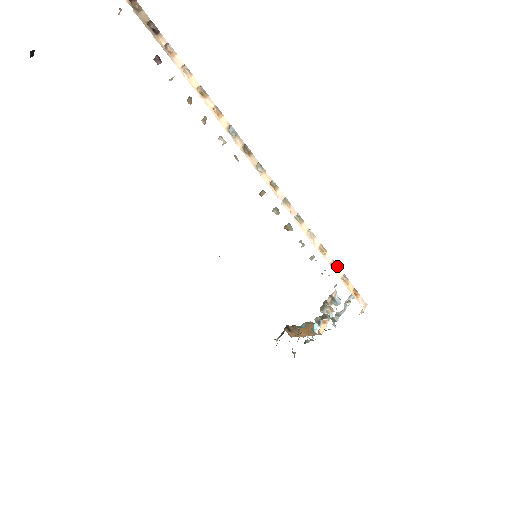
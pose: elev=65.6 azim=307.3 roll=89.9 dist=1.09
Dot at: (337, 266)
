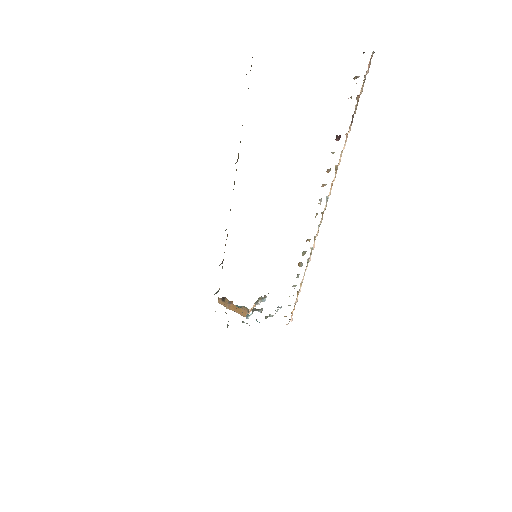
Dot at: occluded
